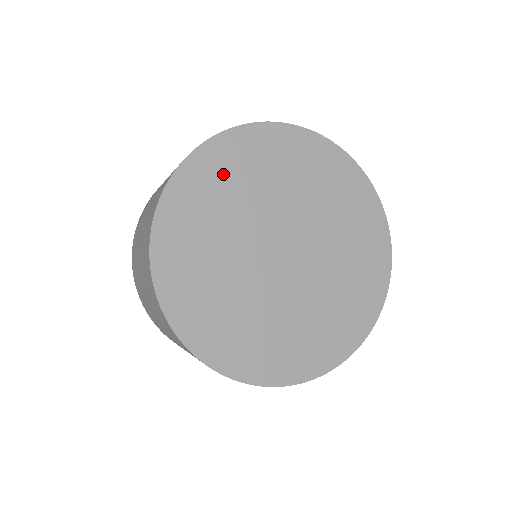
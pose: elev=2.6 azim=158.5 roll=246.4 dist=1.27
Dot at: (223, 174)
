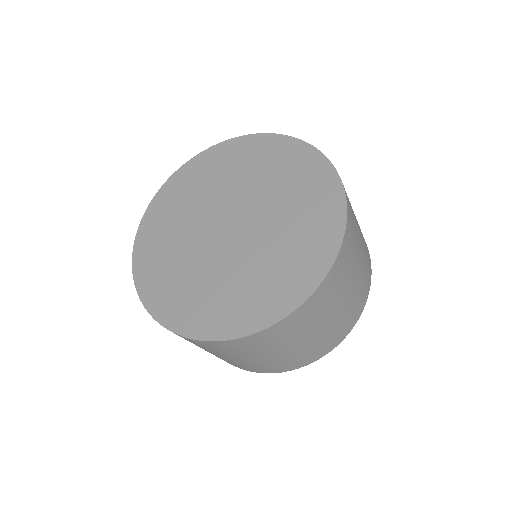
Dot at: (173, 203)
